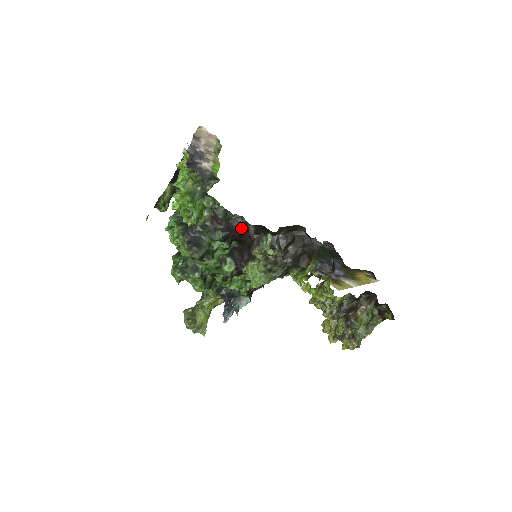
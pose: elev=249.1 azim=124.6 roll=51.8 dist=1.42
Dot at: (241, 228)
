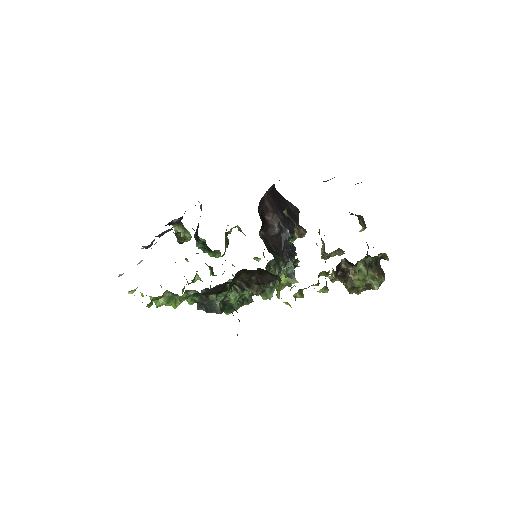
Dot at: (215, 290)
